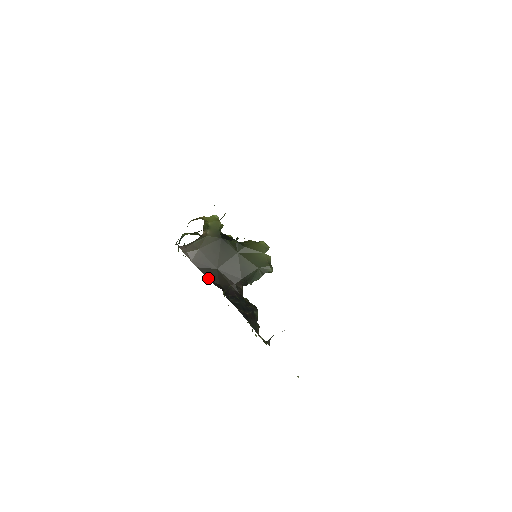
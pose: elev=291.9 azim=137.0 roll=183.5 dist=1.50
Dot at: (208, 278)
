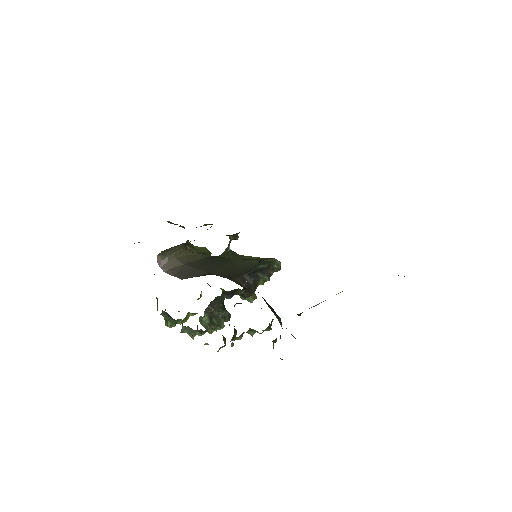
Dot at: (198, 276)
